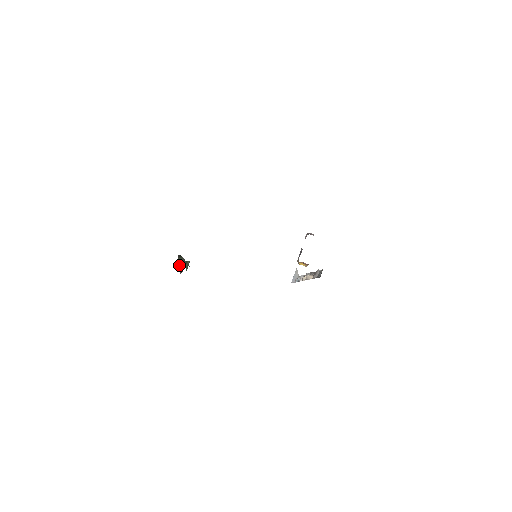
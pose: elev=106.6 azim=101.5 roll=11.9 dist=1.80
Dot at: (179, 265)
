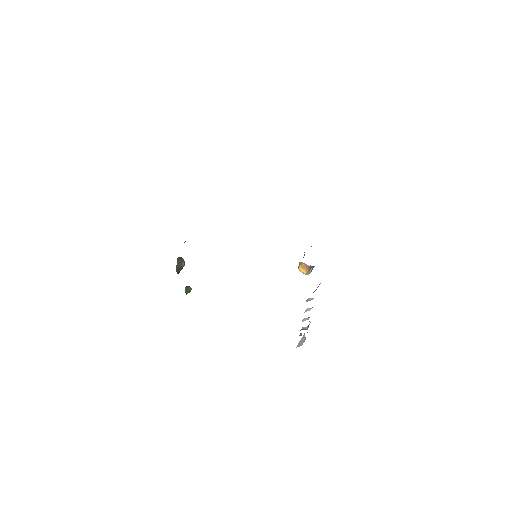
Dot at: (177, 263)
